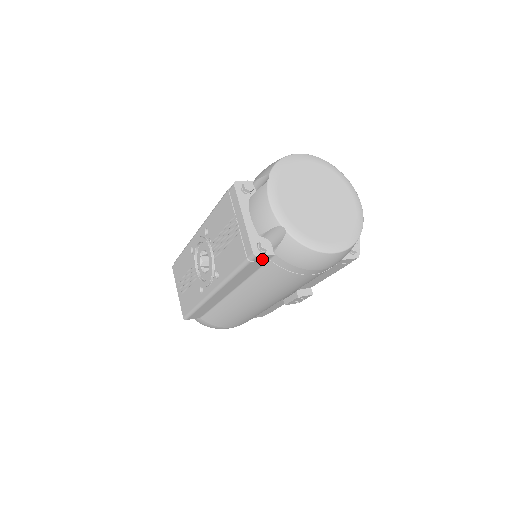
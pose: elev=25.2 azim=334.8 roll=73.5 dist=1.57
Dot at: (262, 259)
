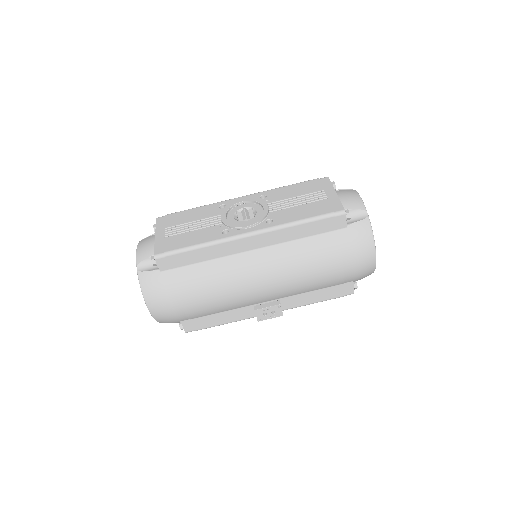
Dot at: (337, 223)
